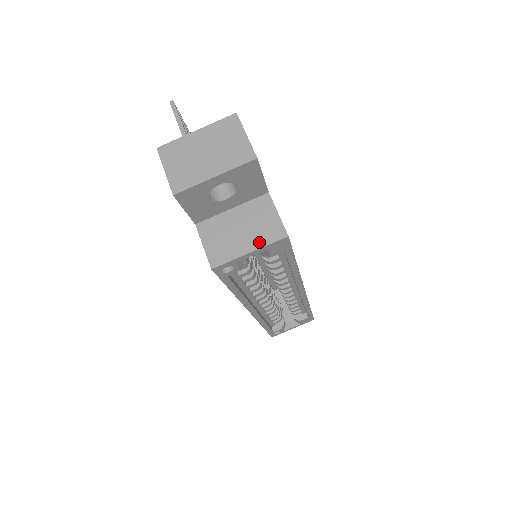
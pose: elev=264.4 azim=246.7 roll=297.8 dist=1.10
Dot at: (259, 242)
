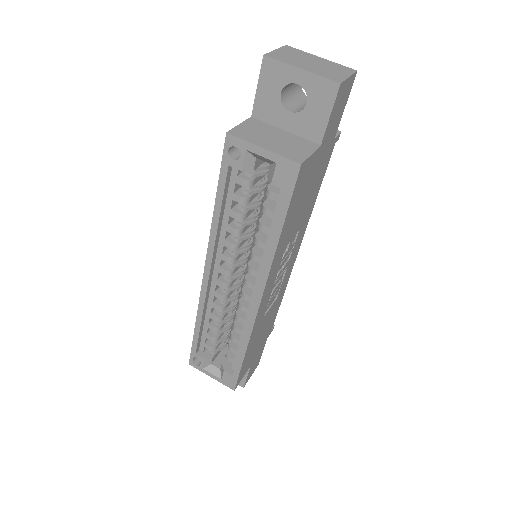
Dot at: (277, 150)
